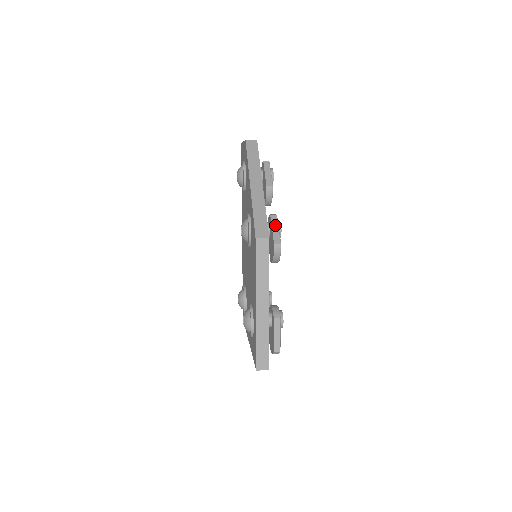
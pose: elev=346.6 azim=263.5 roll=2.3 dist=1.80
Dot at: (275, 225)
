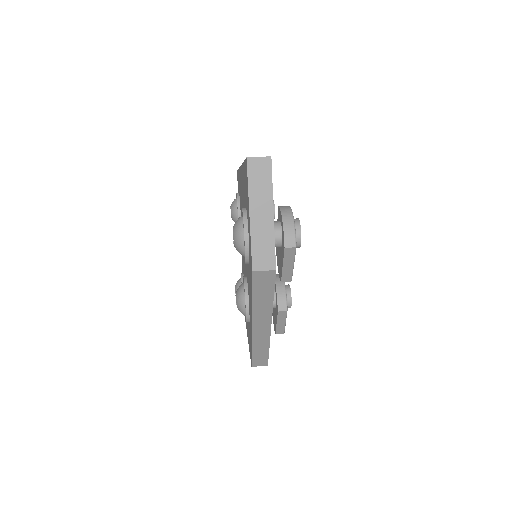
Dot at: (282, 320)
